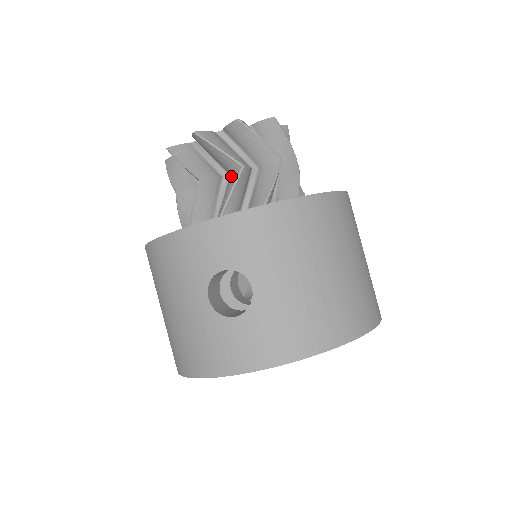
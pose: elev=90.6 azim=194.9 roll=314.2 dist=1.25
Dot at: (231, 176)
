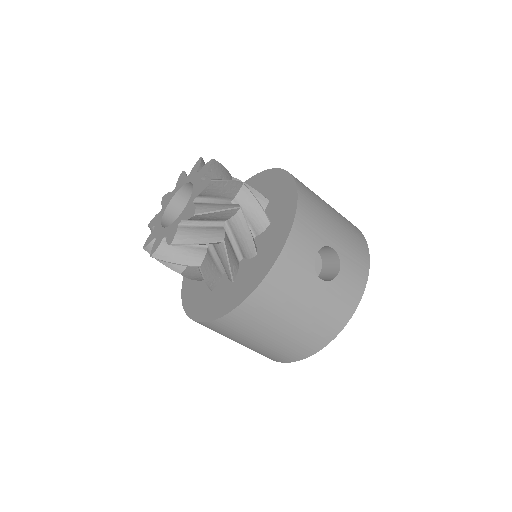
Dot at: occluded
